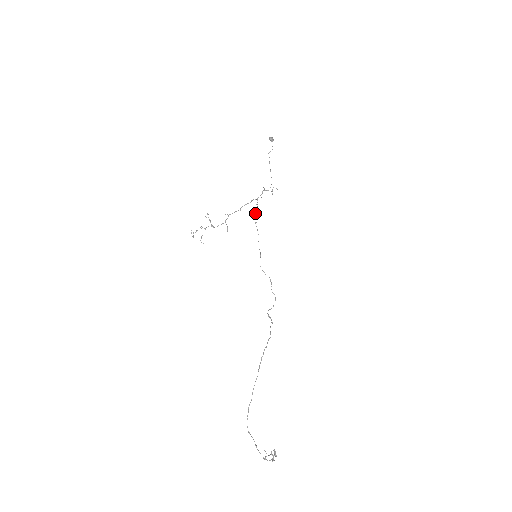
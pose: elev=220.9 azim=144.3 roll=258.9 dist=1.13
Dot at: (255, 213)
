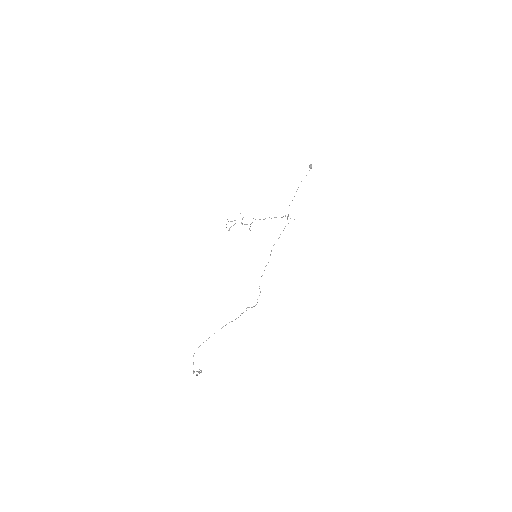
Dot at: occluded
